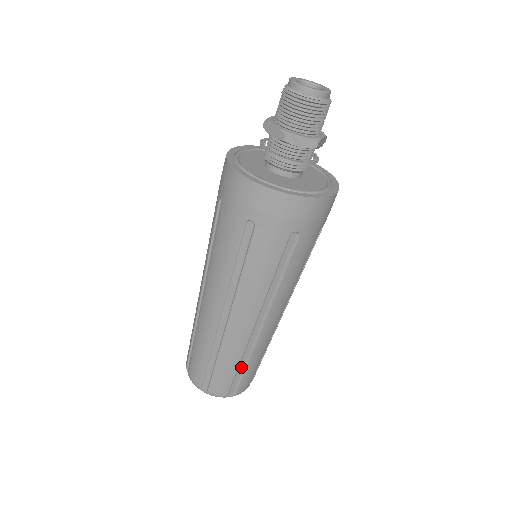
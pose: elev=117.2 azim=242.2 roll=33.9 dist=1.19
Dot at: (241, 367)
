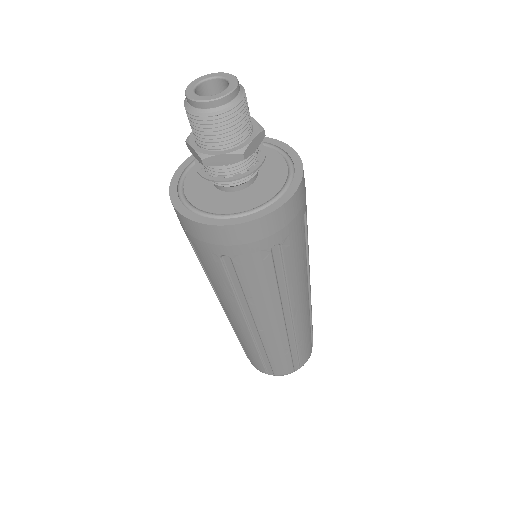
Dot at: occluded
